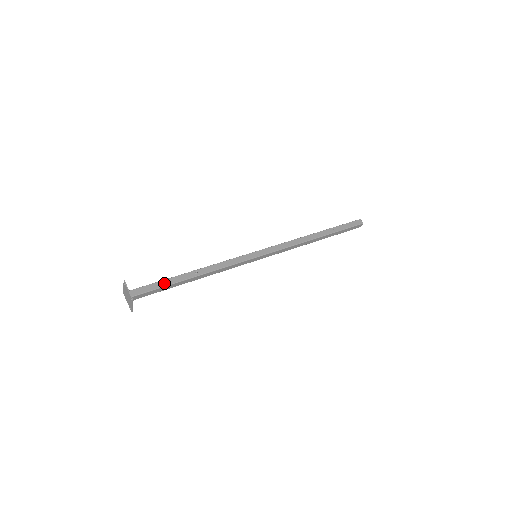
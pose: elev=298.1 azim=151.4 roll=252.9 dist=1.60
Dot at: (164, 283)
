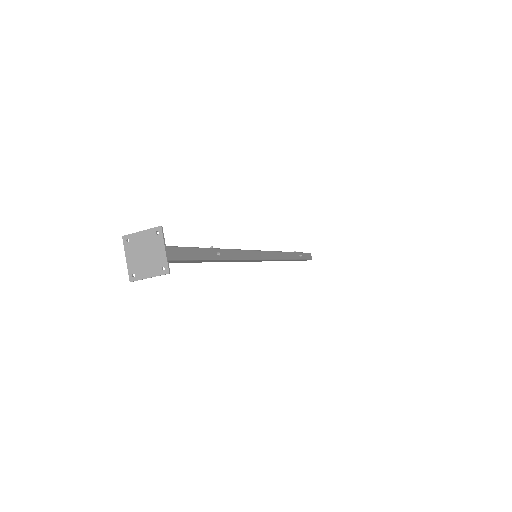
Dot at: (190, 253)
